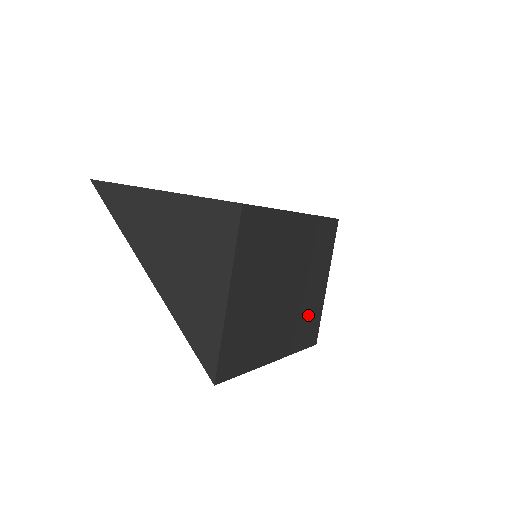
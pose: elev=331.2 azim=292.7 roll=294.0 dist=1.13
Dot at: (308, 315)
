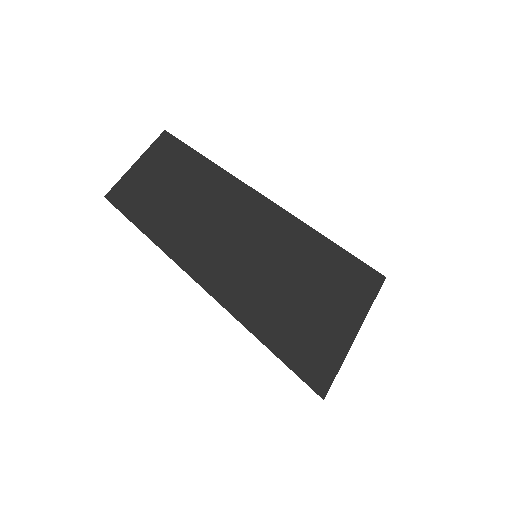
Dot at: (285, 316)
